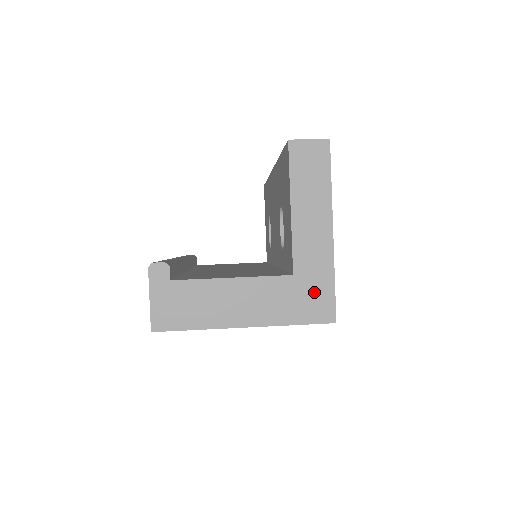
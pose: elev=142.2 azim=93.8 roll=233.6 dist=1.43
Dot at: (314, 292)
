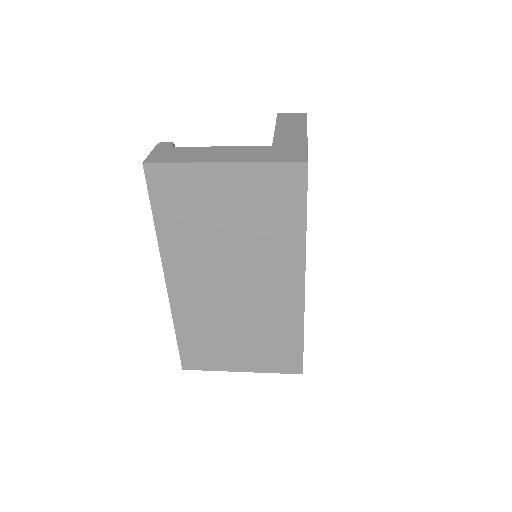
Dot at: (289, 151)
